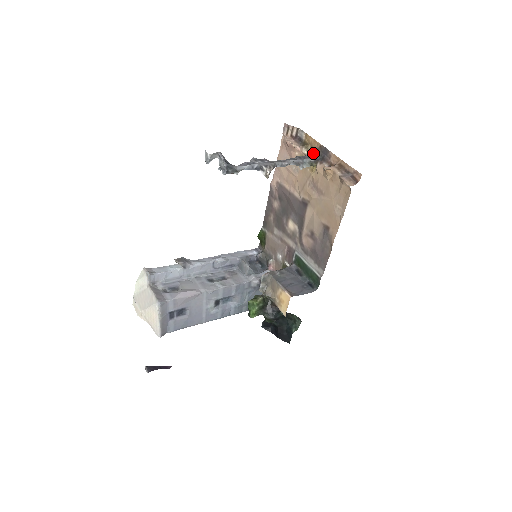
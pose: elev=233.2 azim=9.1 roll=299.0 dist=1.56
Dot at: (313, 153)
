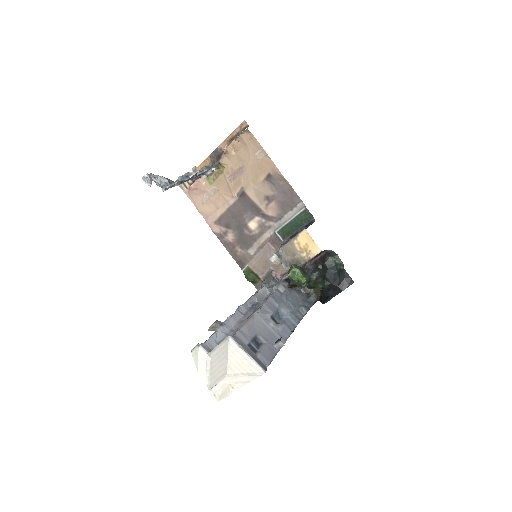
Dot at: occluded
